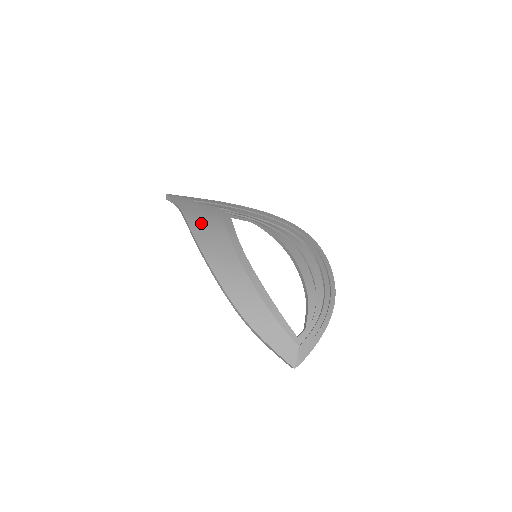
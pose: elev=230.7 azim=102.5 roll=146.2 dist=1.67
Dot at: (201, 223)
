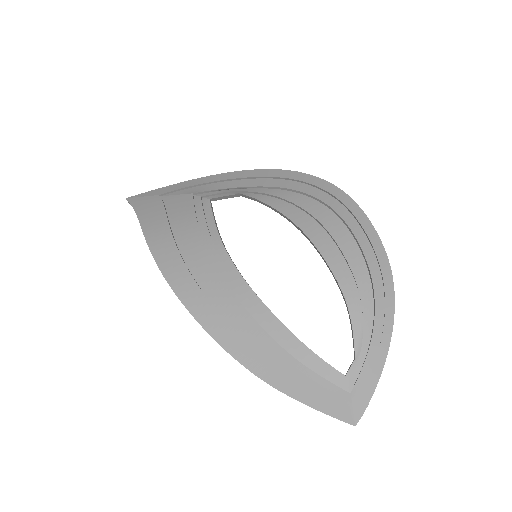
Dot at: (165, 237)
